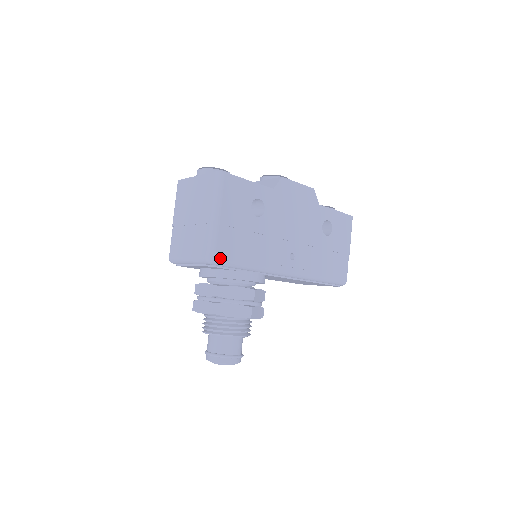
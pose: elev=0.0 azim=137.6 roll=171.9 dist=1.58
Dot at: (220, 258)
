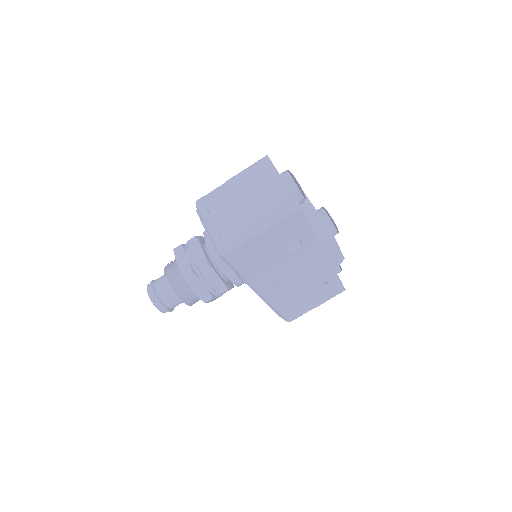
Dot at: (229, 257)
